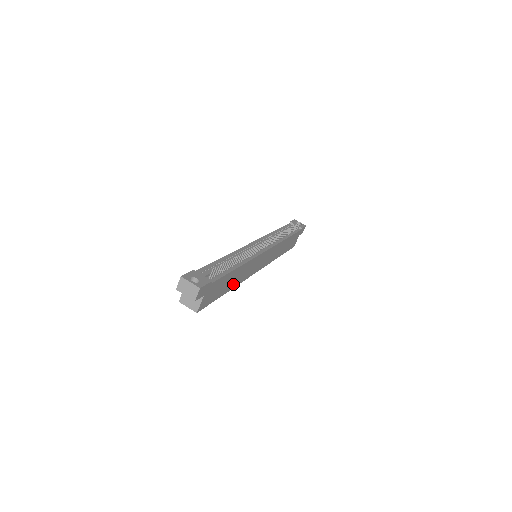
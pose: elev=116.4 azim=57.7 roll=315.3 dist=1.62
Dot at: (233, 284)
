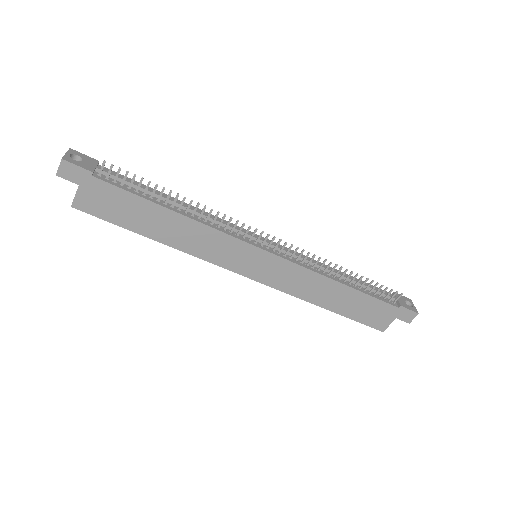
Dot at: (168, 238)
